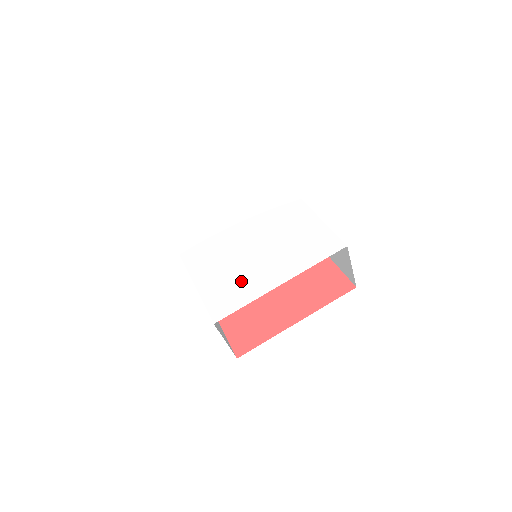
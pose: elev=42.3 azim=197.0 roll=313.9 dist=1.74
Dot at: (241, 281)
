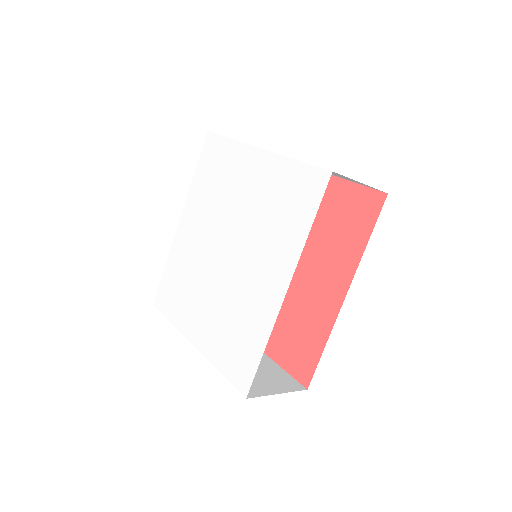
Dot at: (184, 296)
